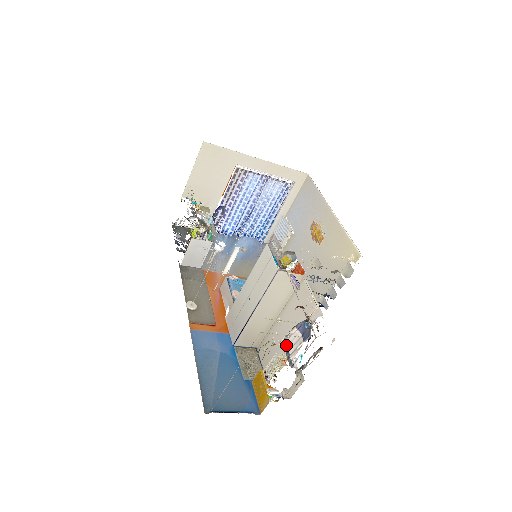
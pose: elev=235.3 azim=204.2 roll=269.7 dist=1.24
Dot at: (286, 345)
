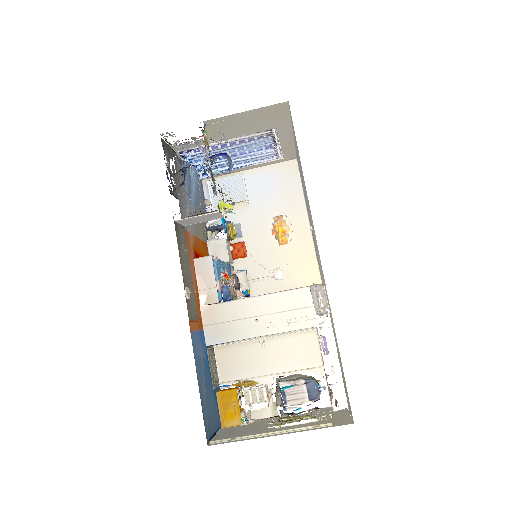
Dot at: (286, 390)
